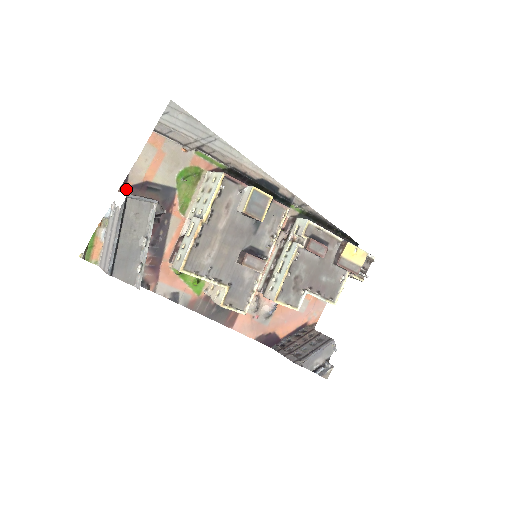
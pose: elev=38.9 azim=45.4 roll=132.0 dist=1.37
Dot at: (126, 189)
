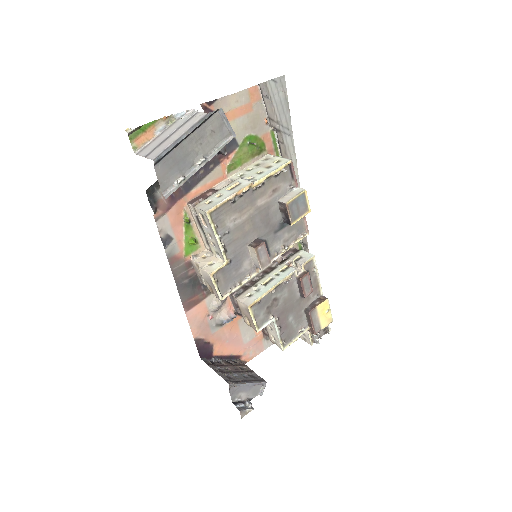
Dot at: (206, 109)
